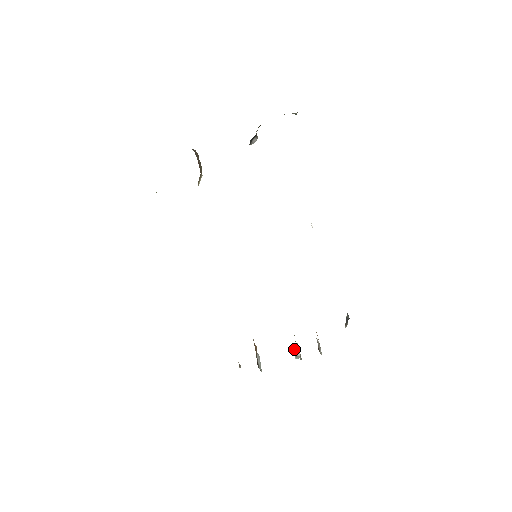
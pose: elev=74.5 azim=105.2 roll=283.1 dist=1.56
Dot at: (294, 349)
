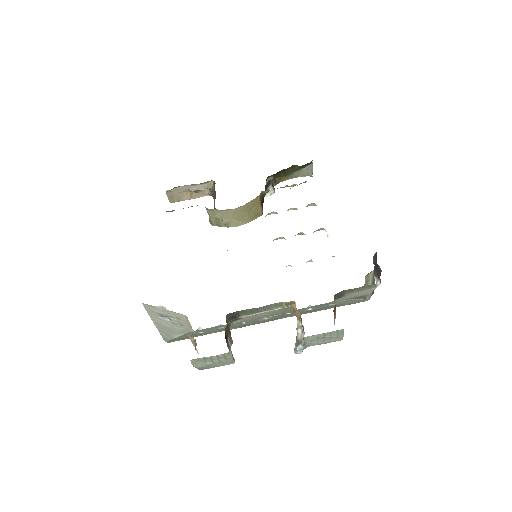
Dot at: occluded
